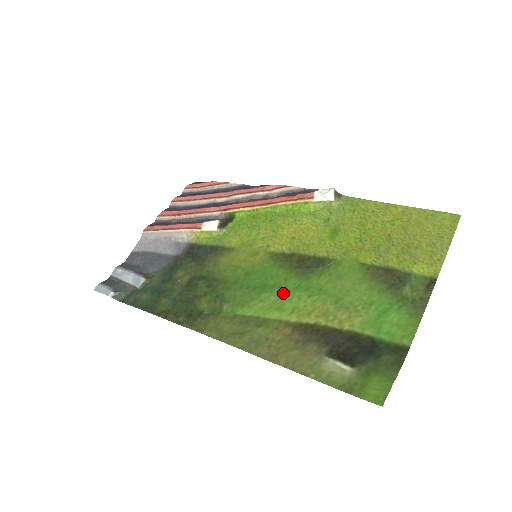
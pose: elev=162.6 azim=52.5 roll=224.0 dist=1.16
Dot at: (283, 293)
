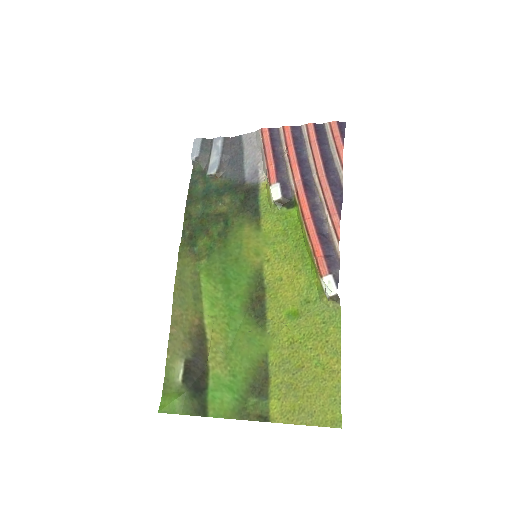
Dot at: (225, 301)
